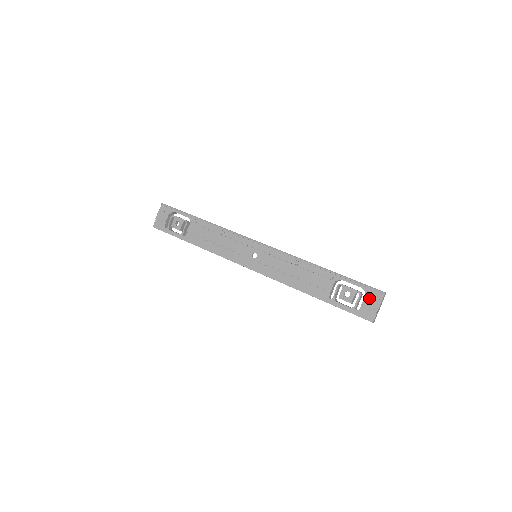
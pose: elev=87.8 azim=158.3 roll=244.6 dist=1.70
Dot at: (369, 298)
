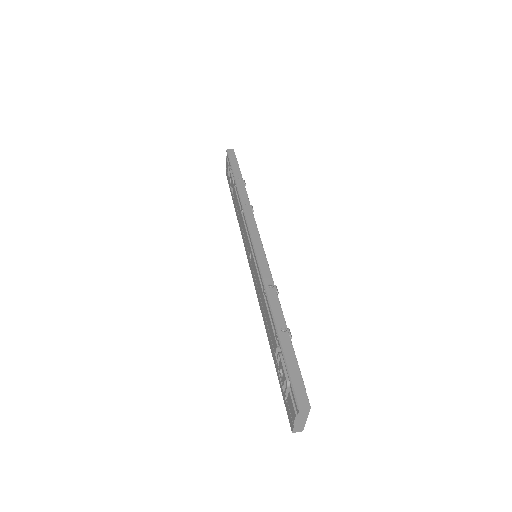
Dot at: (290, 399)
